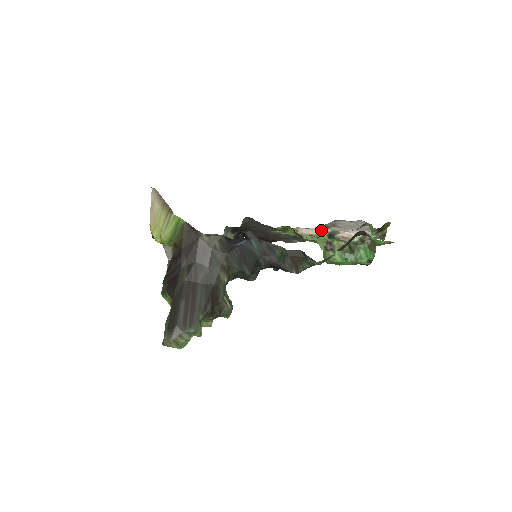
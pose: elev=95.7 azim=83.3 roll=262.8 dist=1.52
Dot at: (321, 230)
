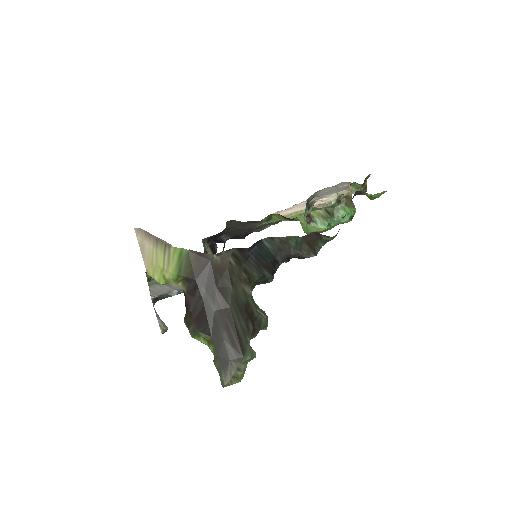
Dot at: (306, 206)
